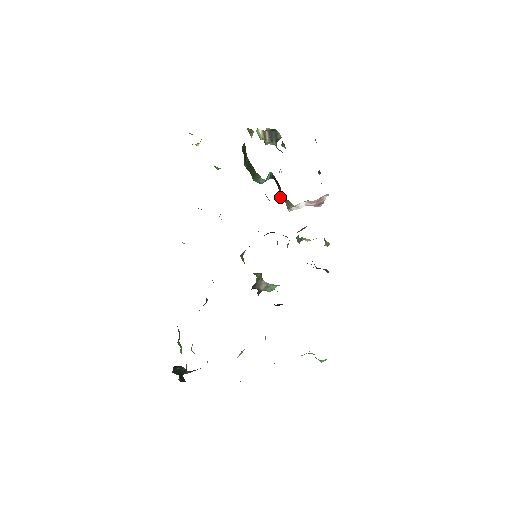
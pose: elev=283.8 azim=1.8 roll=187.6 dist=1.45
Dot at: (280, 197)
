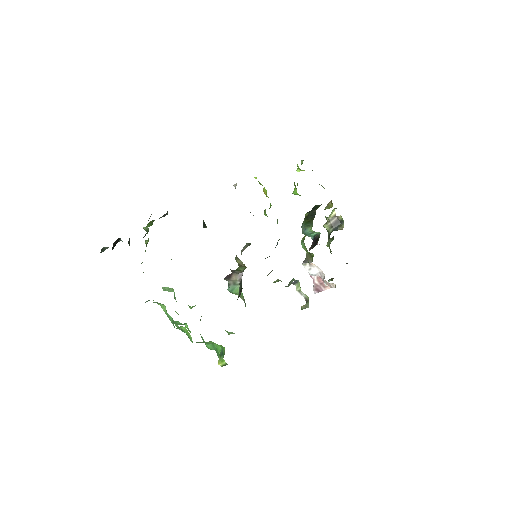
Dot at: occluded
